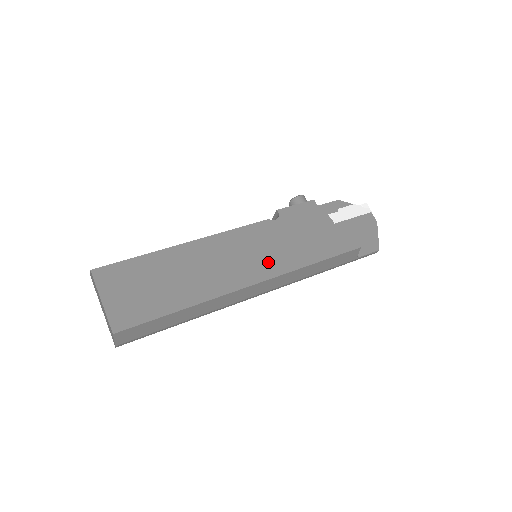
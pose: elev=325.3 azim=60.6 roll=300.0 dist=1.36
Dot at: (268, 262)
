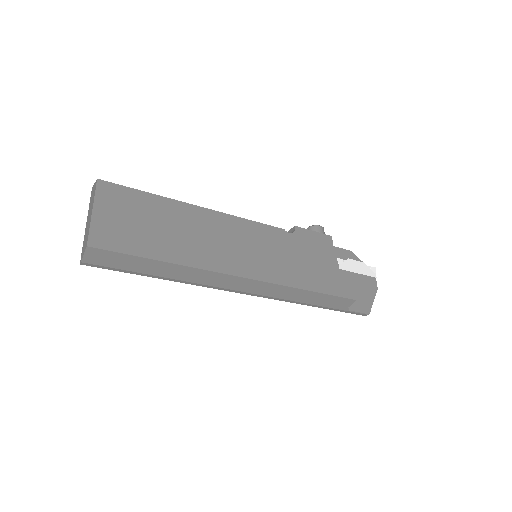
Dot at: (266, 265)
